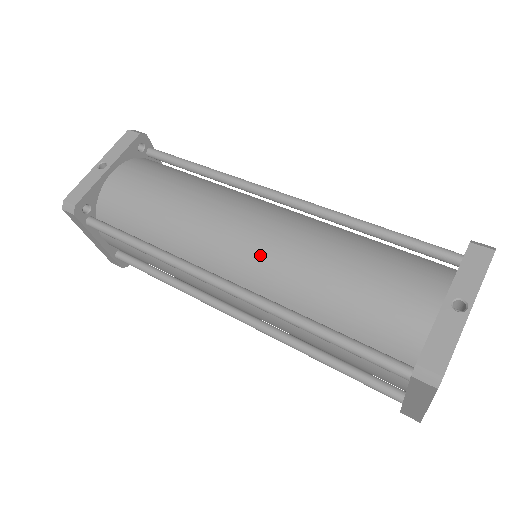
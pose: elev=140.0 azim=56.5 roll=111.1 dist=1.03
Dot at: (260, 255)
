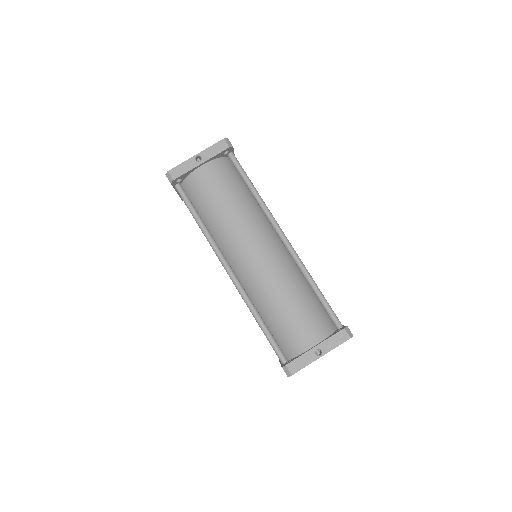
Dot at: (254, 273)
